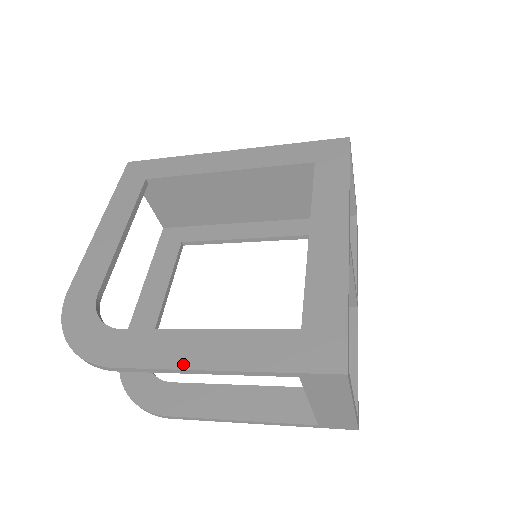
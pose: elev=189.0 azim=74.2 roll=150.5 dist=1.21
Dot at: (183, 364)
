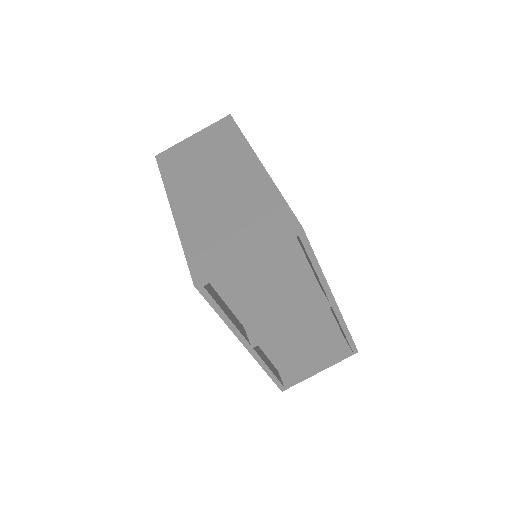
Dot at: occluded
